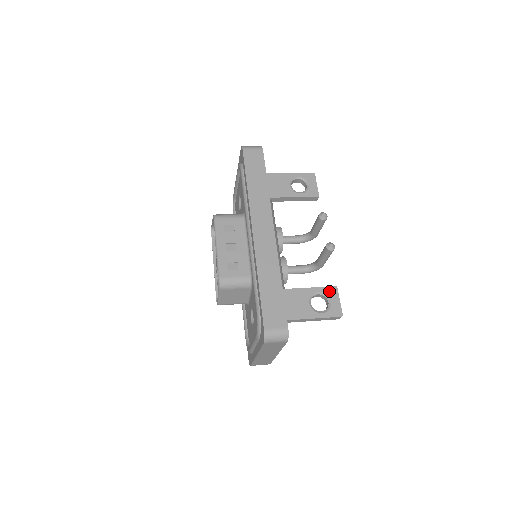
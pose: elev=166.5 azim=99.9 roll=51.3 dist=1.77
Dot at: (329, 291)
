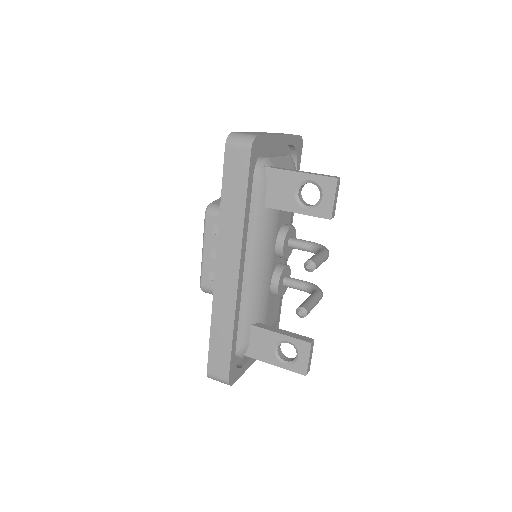
Dot at: (300, 345)
